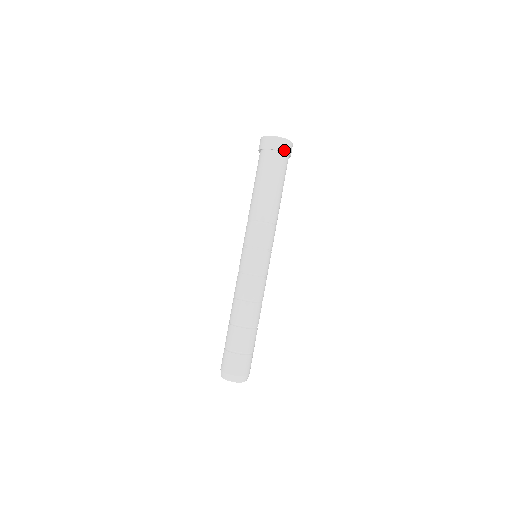
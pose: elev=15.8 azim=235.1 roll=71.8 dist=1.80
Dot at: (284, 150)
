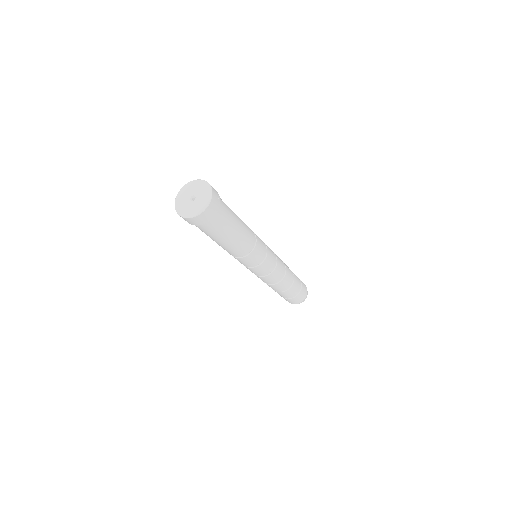
Dot at: (197, 224)
